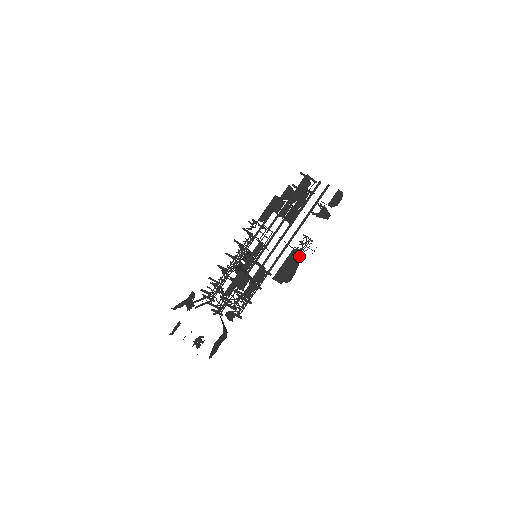
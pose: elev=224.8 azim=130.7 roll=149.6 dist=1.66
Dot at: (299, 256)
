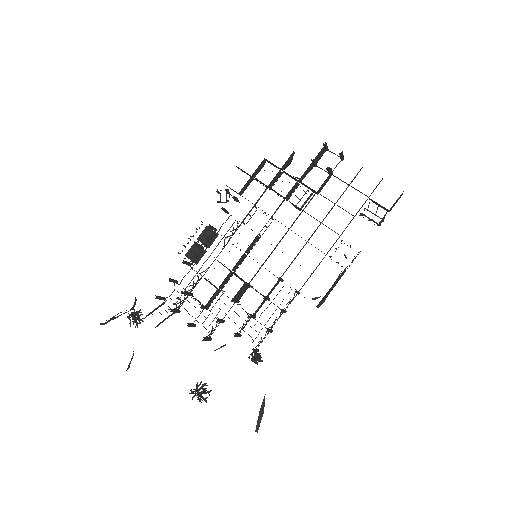
Dot at: occluded
